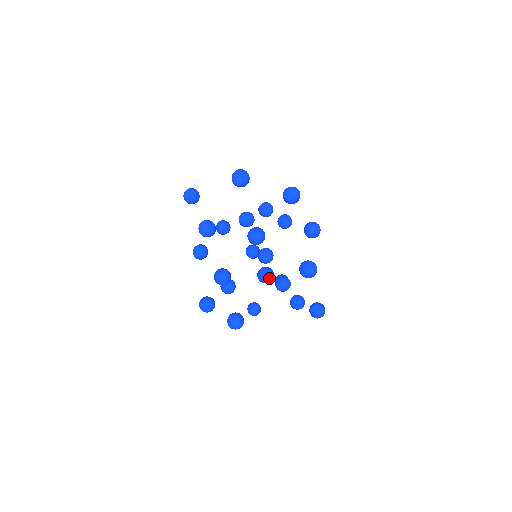
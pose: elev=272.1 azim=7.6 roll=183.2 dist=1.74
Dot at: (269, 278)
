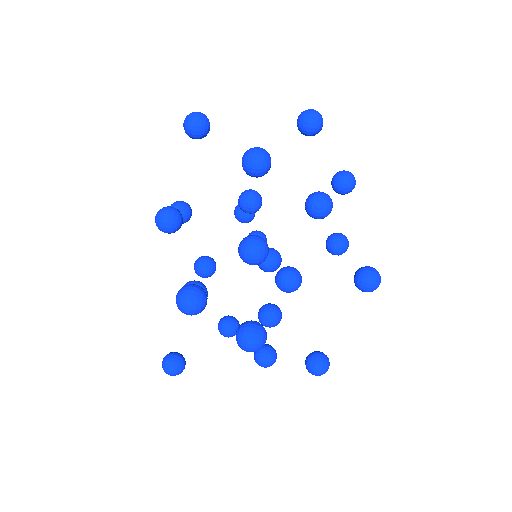
Dot at: (300, 283)
